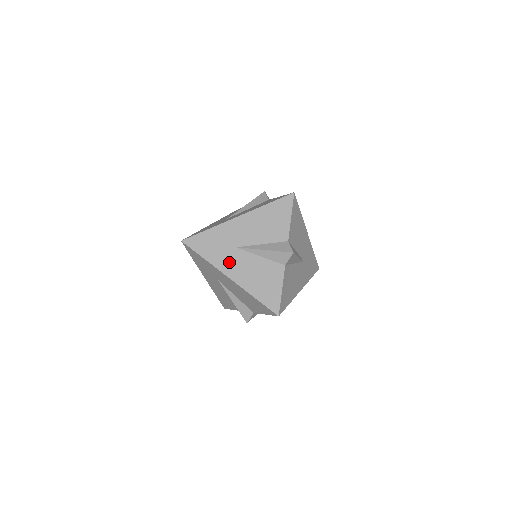
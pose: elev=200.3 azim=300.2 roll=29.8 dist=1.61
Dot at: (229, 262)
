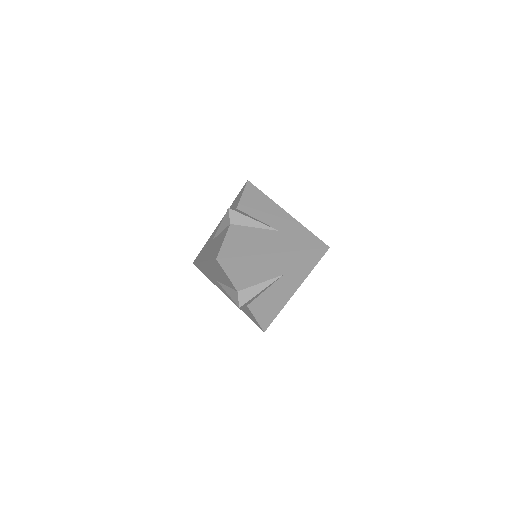
Dot at: (206, 252)
